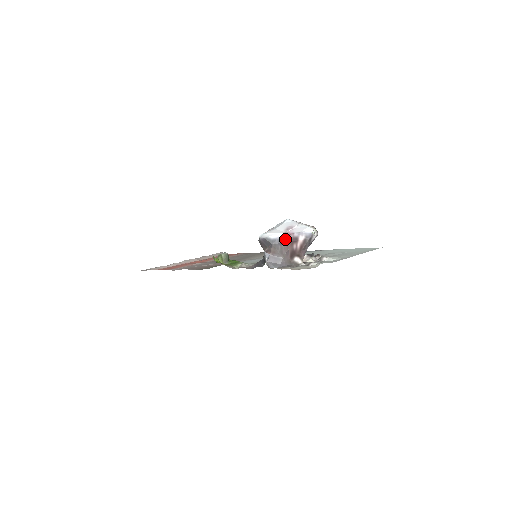
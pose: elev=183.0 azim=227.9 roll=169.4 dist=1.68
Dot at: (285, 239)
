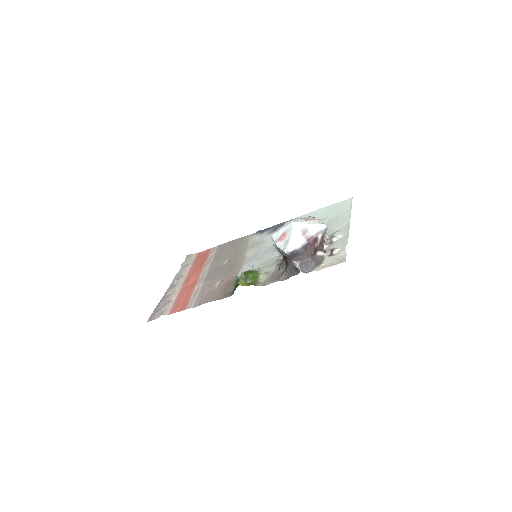
Dot at: (308, 244)
